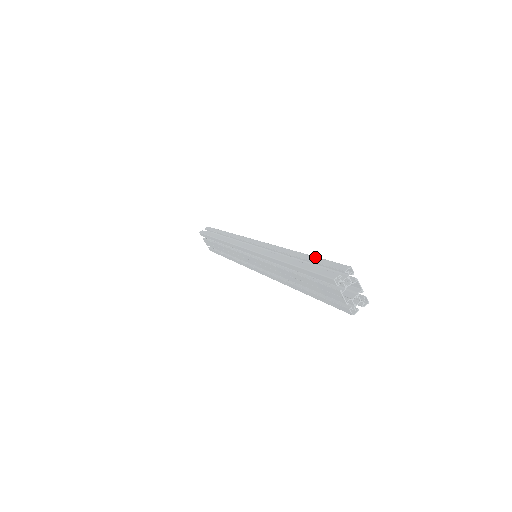
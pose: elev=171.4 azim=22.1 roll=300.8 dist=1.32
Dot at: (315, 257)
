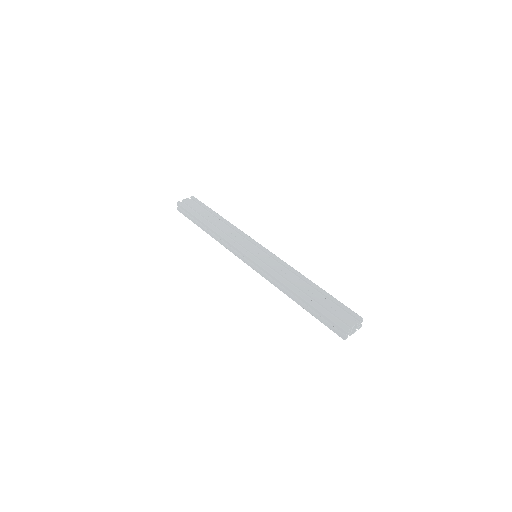
Dot at: (316, 310)
